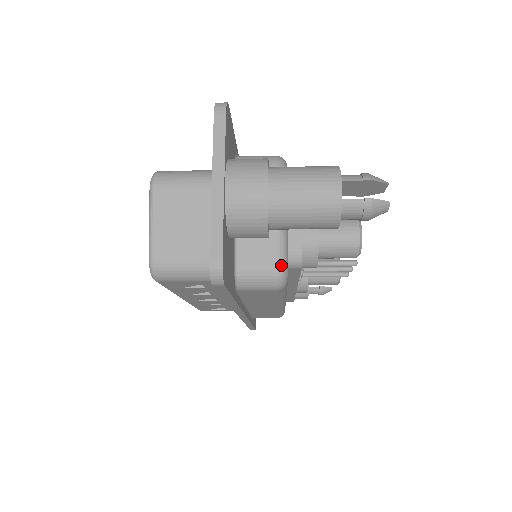
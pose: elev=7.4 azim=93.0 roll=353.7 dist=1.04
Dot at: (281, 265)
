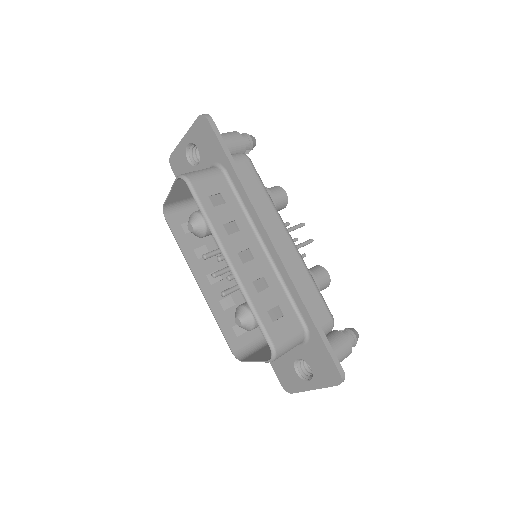
Dot at: occluded
